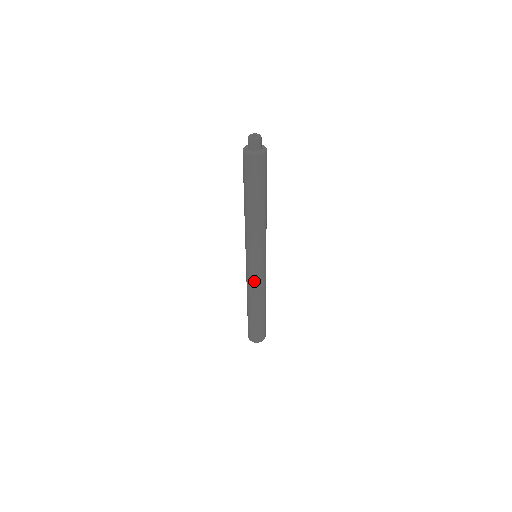
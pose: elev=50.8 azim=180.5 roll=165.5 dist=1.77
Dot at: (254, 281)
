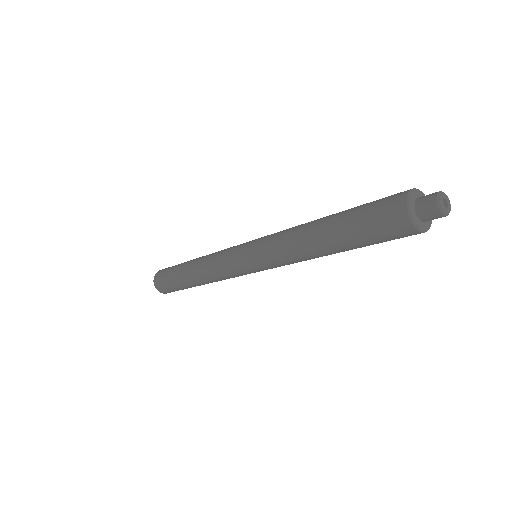
Dot at: (225, 272)
